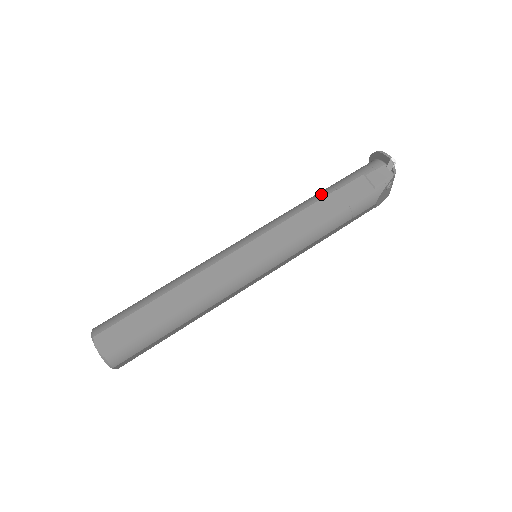
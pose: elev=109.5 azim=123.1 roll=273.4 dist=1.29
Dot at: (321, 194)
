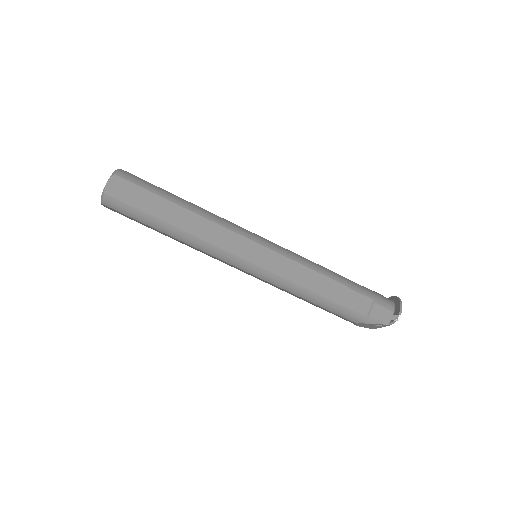
Dot at: (337, 277)
